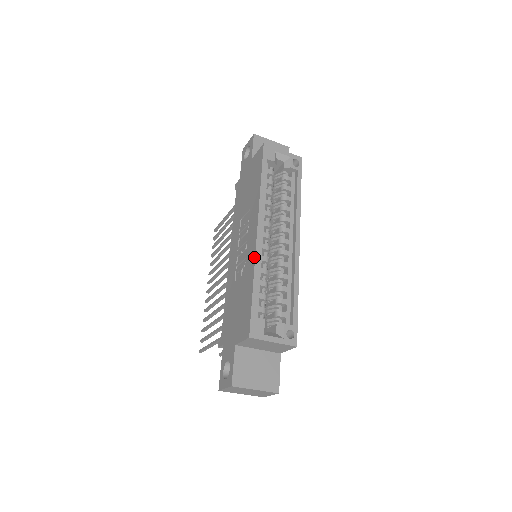
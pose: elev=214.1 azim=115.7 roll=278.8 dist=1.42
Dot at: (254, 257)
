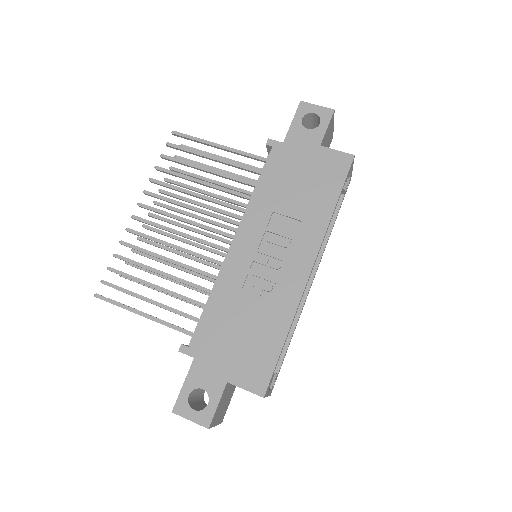
Dot at: (298, 302)
